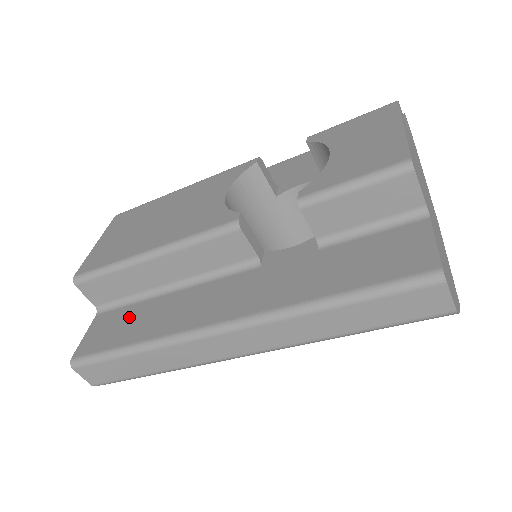
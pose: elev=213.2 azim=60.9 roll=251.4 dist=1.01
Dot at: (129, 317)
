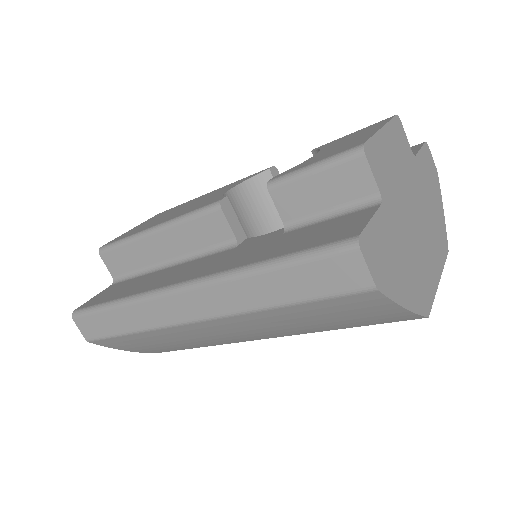
Dot at: (128, 284)
